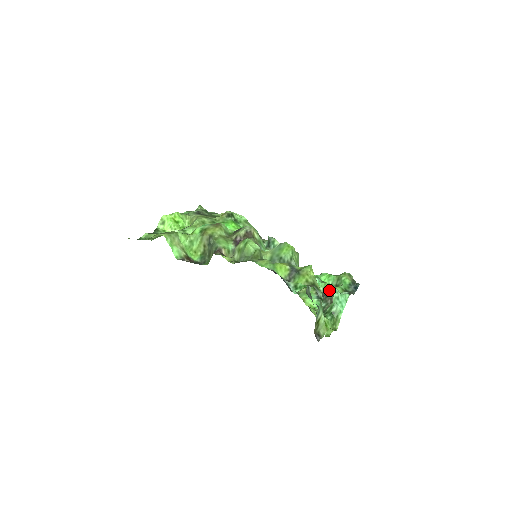
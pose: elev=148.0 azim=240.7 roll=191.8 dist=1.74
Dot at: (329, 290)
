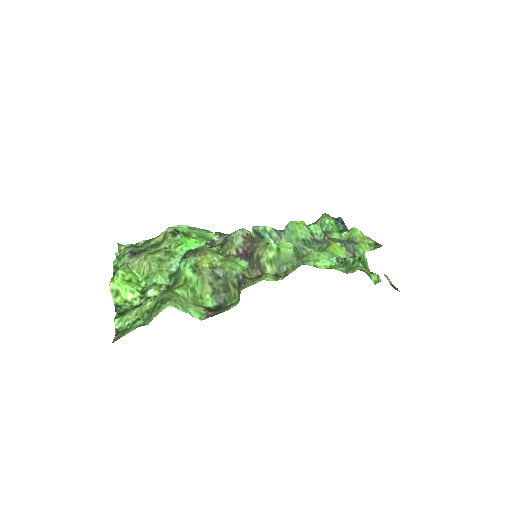
Dot at: occluded
